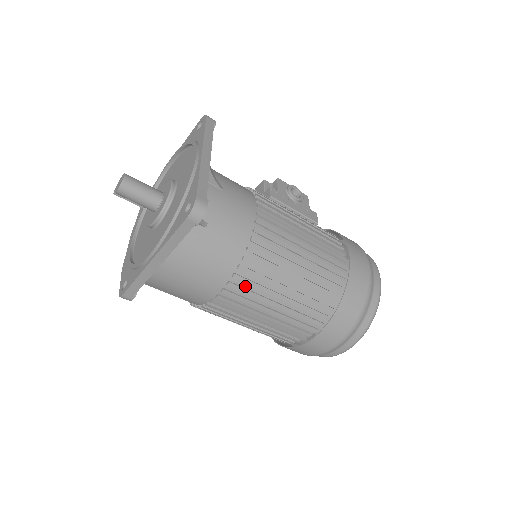
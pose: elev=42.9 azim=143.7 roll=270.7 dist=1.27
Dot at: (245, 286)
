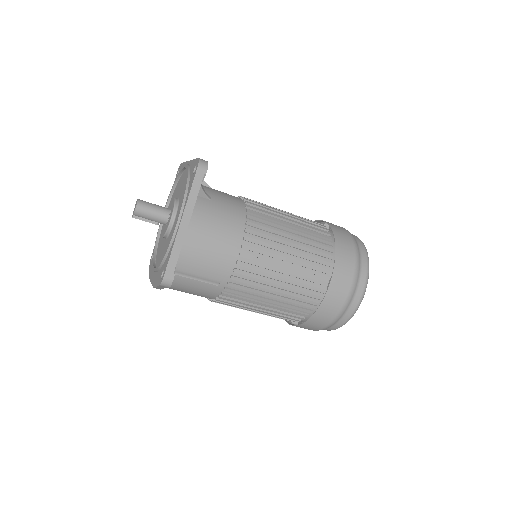
Dot at: (258, 240)
